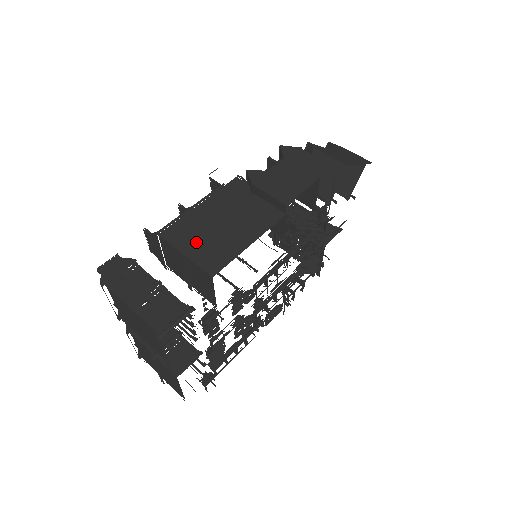
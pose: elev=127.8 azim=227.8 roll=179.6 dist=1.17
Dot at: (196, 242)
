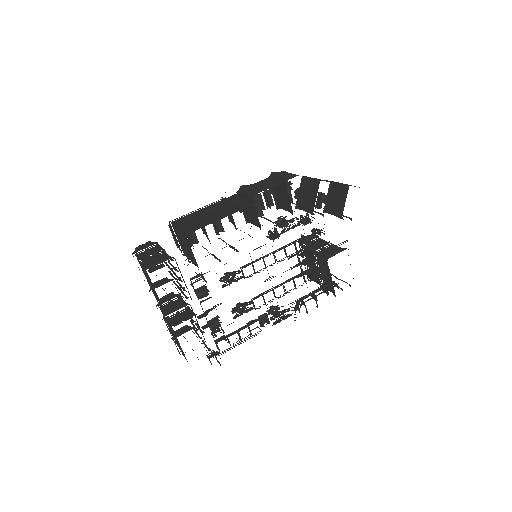
Dot at: (189, 222)
